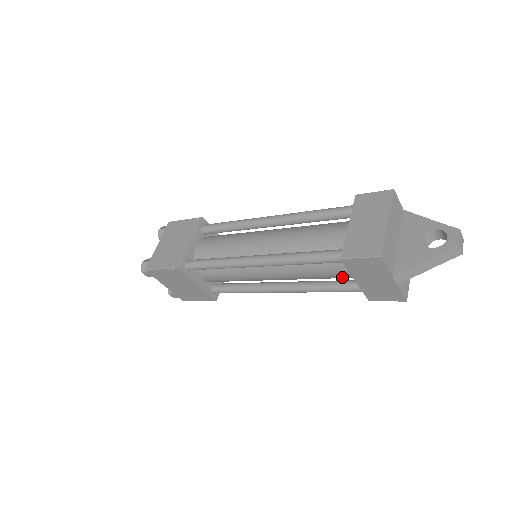
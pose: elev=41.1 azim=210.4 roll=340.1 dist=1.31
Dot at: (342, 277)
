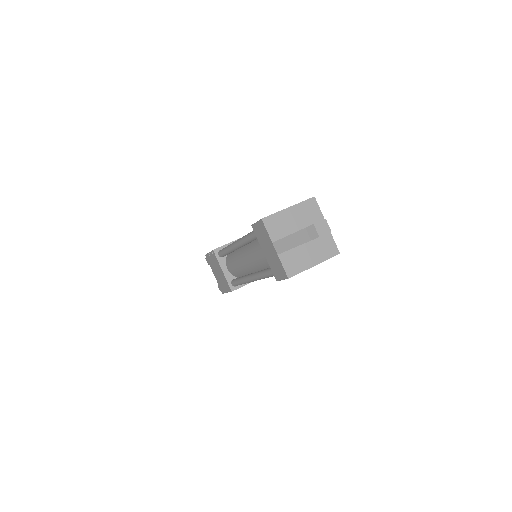
Dot at: occluded
